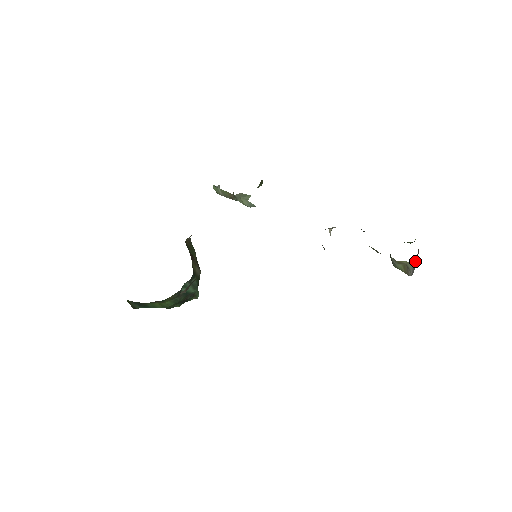
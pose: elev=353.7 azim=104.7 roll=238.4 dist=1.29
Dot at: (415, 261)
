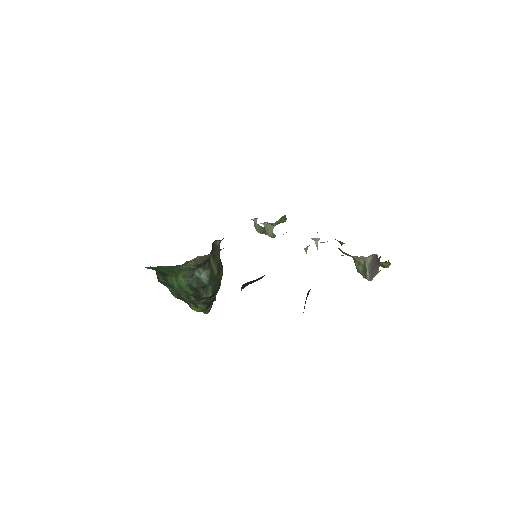
Dot at: (374, 265)
